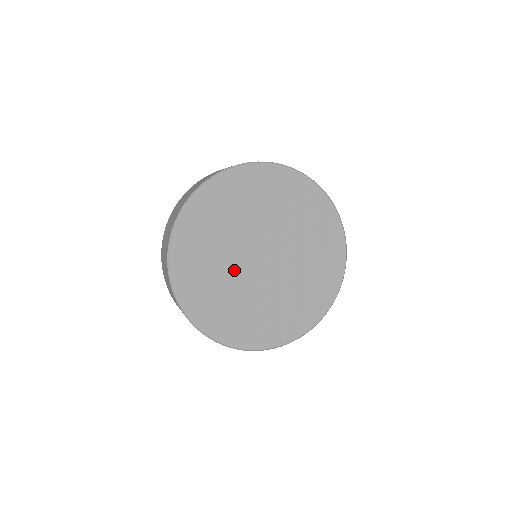
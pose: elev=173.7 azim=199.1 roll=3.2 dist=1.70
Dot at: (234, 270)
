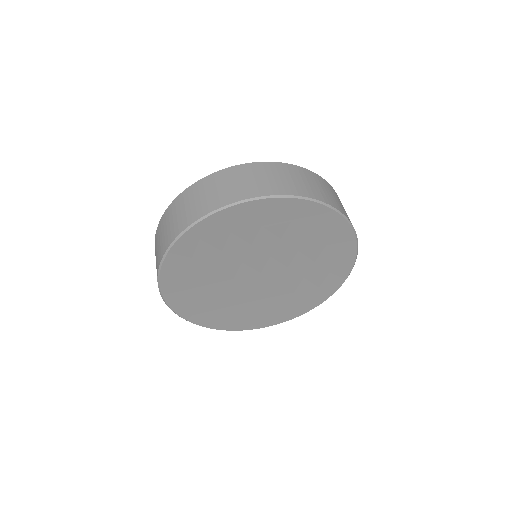
Dot at: (227, 279)
